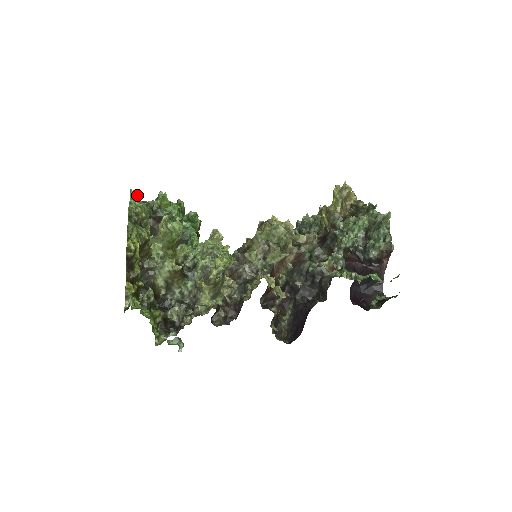
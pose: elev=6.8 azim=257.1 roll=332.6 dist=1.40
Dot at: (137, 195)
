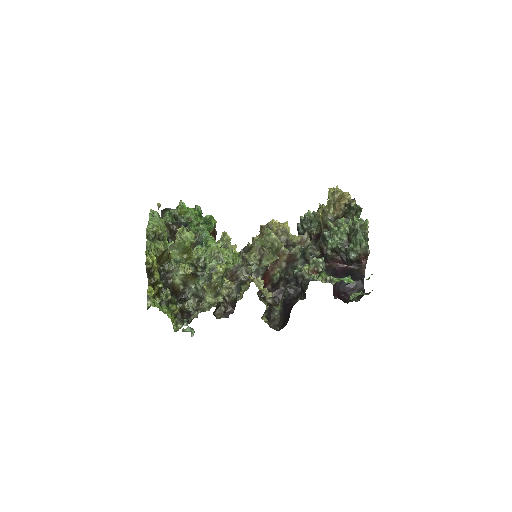
Dot at: (156, 214)
